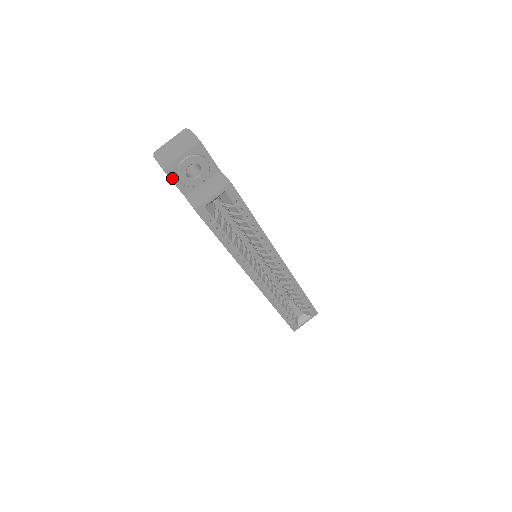
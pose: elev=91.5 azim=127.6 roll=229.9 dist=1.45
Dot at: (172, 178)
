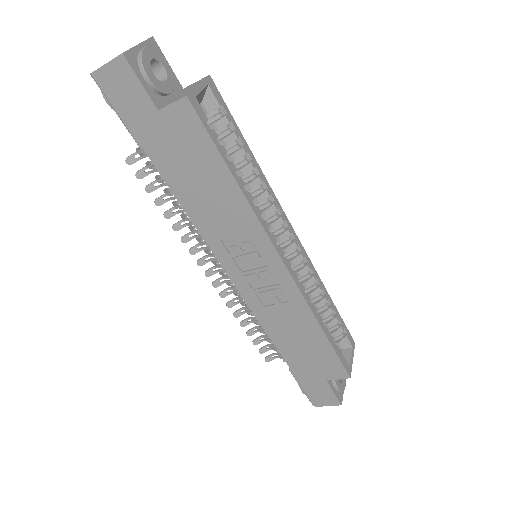
Dot at: (136, 73)
